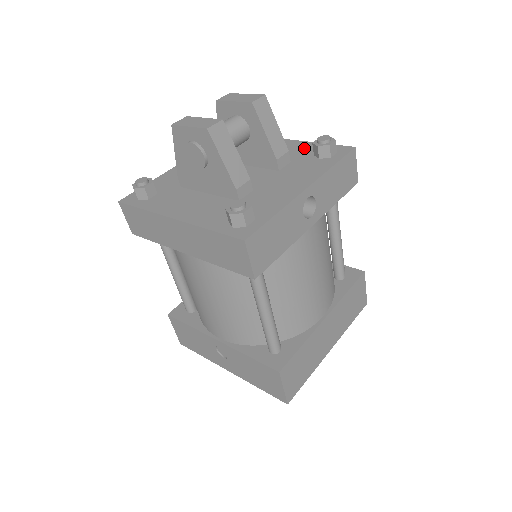
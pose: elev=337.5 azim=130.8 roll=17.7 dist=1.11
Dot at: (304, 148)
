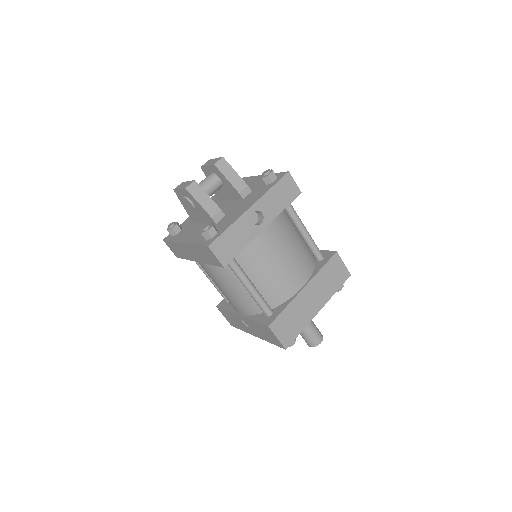
Dot at: occluded
